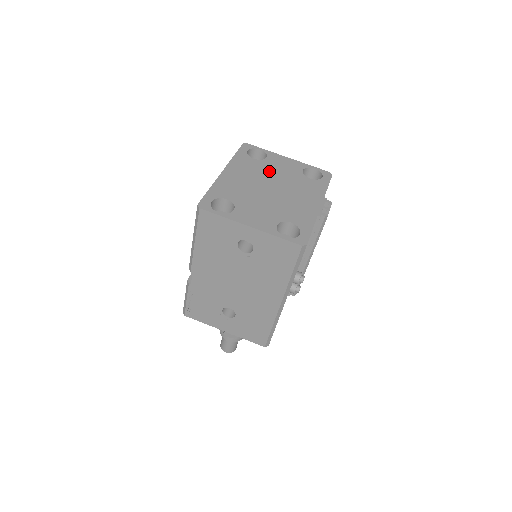
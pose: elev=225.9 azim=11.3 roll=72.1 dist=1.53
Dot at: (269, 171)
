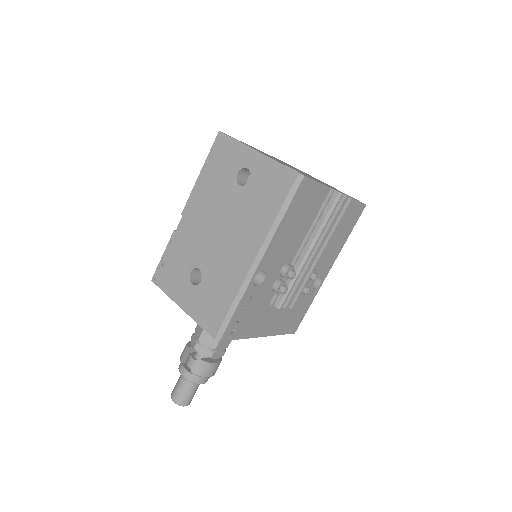
Dot at: (303, 172)
